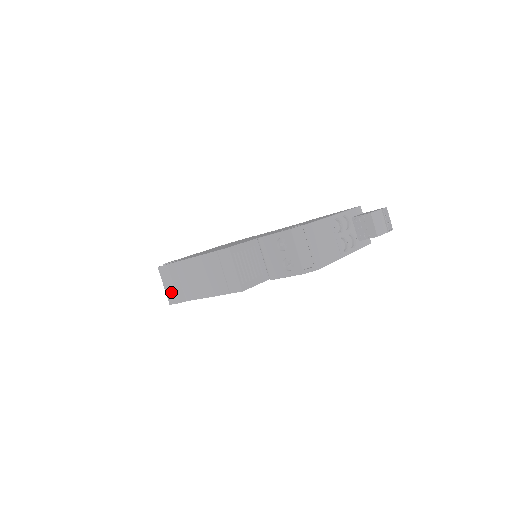
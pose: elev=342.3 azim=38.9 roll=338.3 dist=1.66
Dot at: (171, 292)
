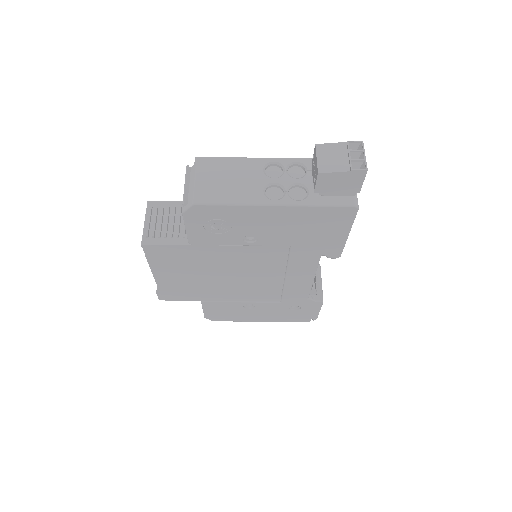
Dot at: occluded
